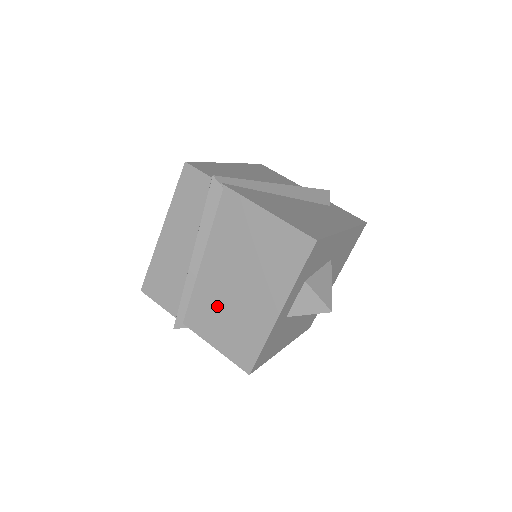
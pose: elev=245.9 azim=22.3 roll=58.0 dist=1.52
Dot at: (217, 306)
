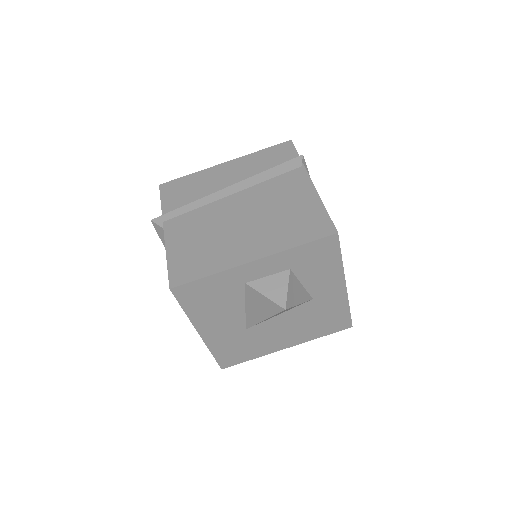
Dot at: (206, 227)
